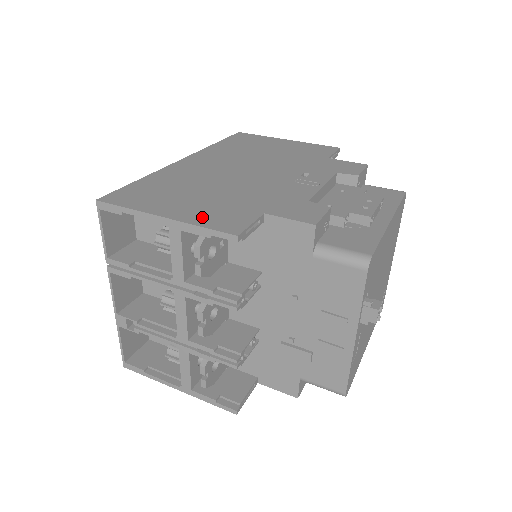
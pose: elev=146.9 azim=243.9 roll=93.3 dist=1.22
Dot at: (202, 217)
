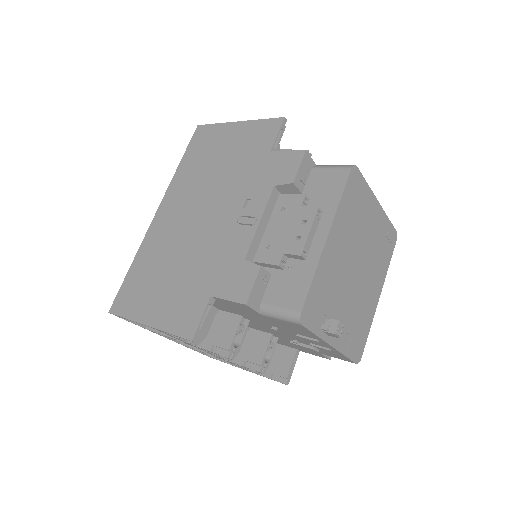
Dot at: (170, 318)
